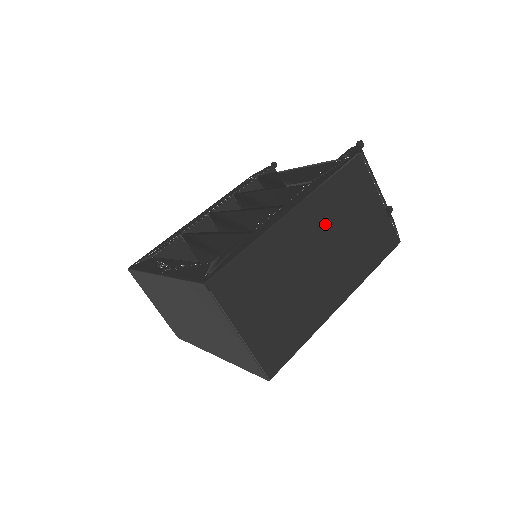
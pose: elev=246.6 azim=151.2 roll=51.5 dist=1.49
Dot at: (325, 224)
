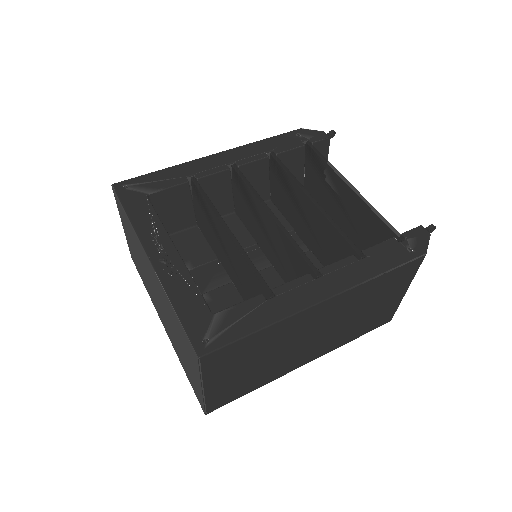
Dot at: (344, 310)
